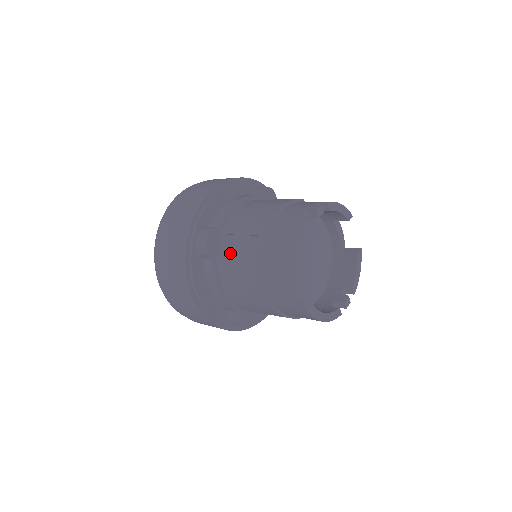
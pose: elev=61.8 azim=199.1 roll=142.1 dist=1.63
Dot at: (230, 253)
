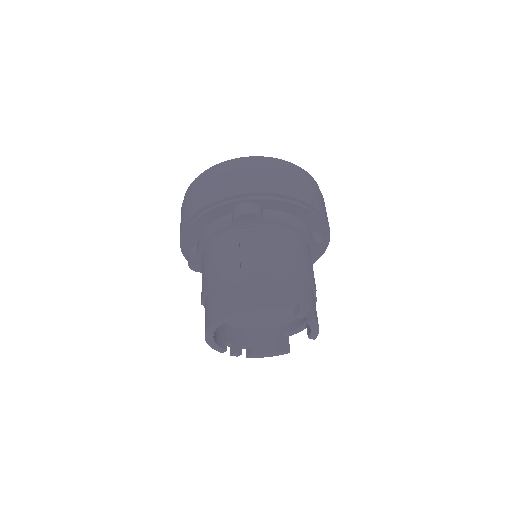
Dot at: (241, 239)
